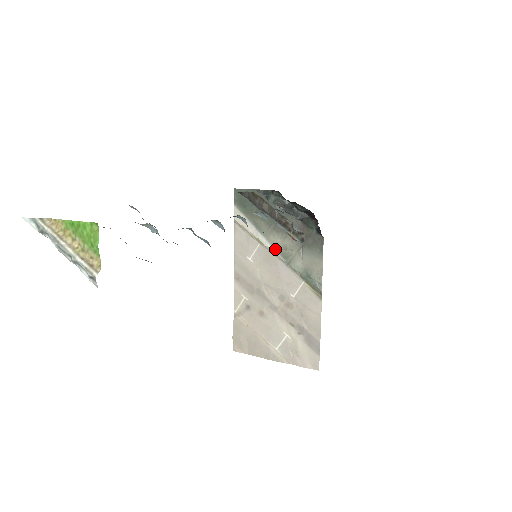
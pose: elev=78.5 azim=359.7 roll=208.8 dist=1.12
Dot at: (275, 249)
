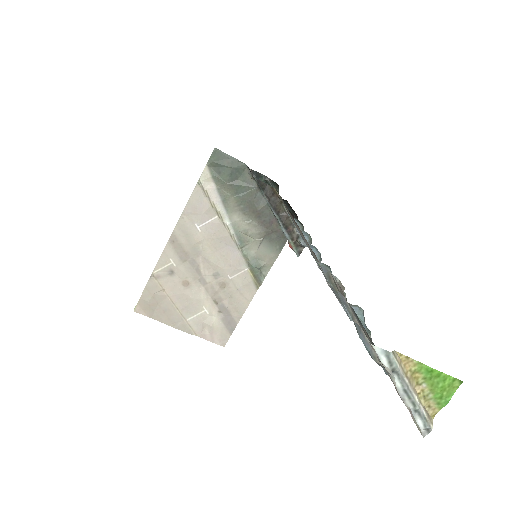
Dot at: (233, 229)
